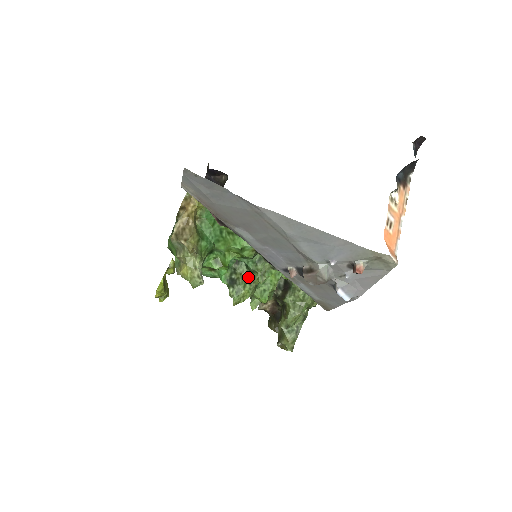
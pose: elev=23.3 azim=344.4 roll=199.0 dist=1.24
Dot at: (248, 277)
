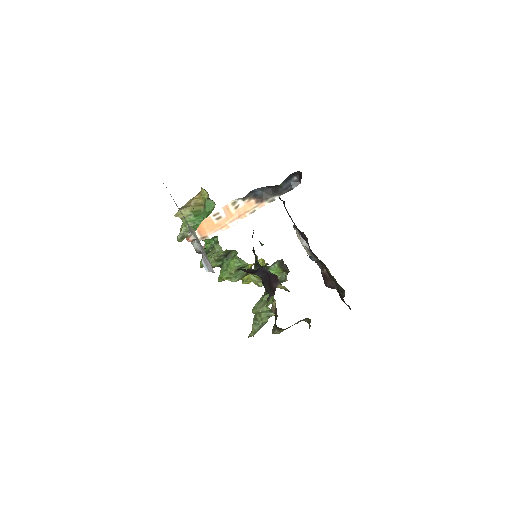
Dot at: occluded
